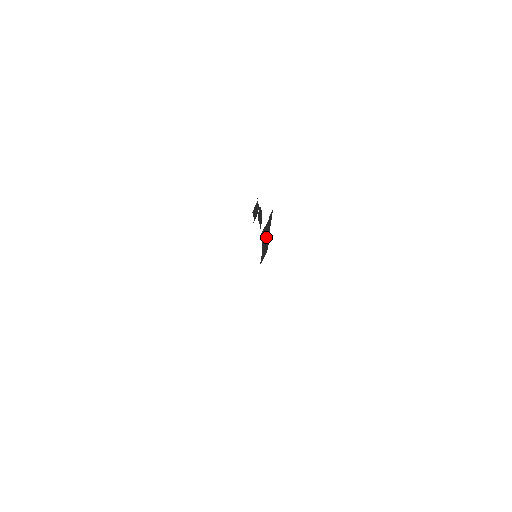
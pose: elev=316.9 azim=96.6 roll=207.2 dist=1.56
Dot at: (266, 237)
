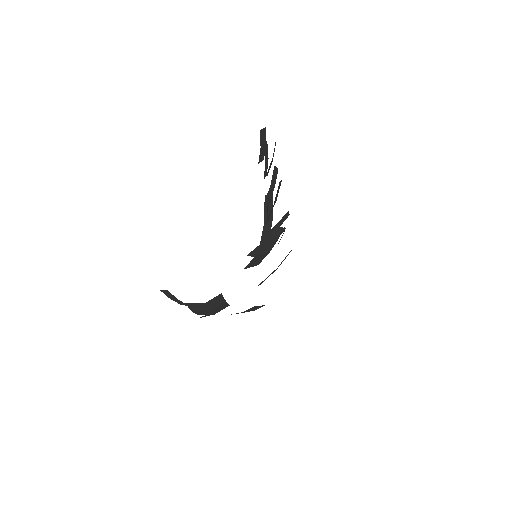
Dot at: (269, 213)
